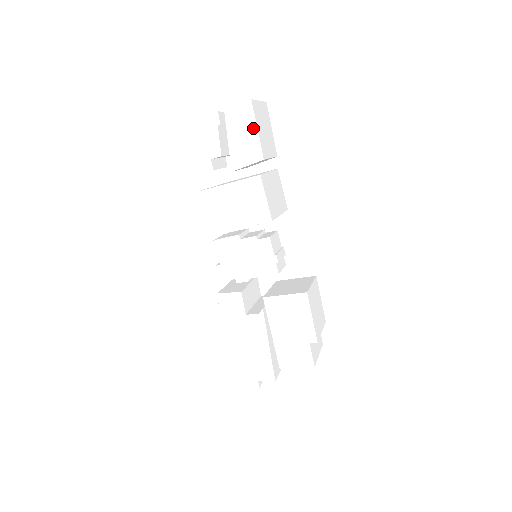
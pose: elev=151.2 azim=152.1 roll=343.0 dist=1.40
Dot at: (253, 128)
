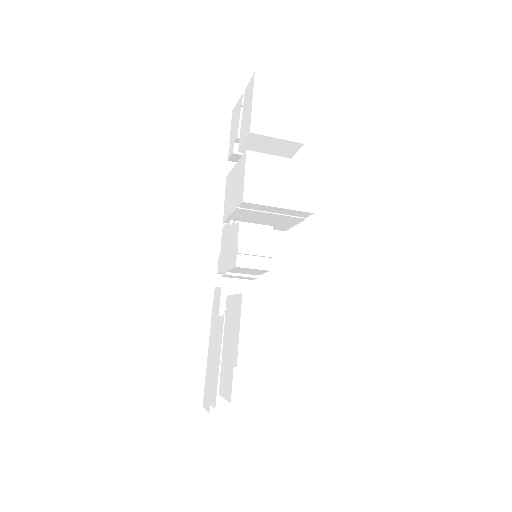
Dot at: (251, 101)
